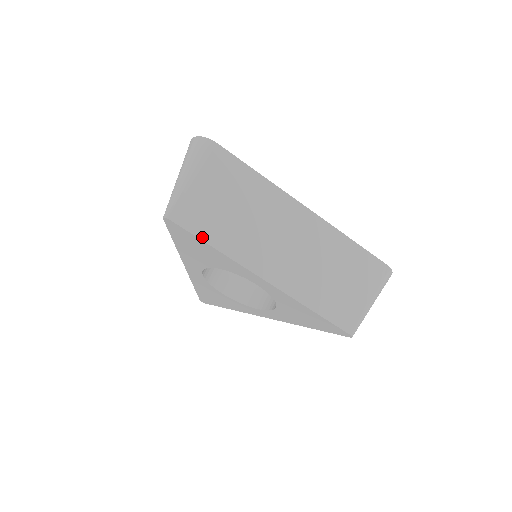
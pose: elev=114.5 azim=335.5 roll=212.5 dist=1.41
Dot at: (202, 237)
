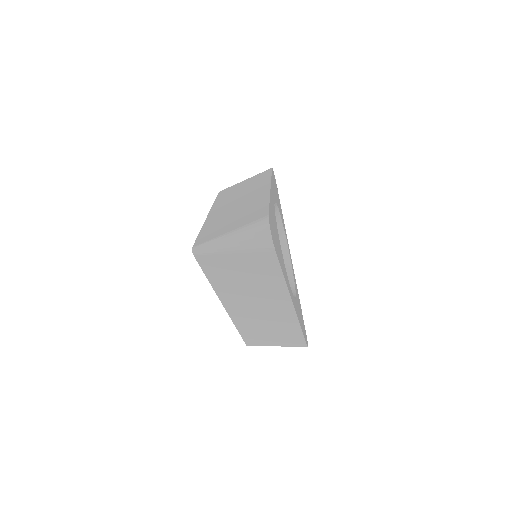
Dot at: (207, 273)
